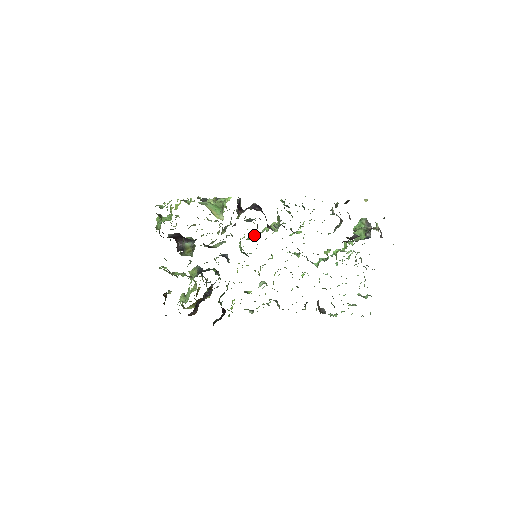
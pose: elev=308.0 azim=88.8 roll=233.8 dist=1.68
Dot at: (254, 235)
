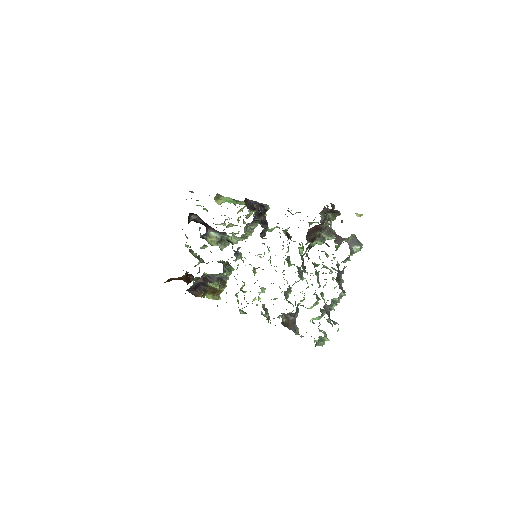
Dot at: (260, 236)
